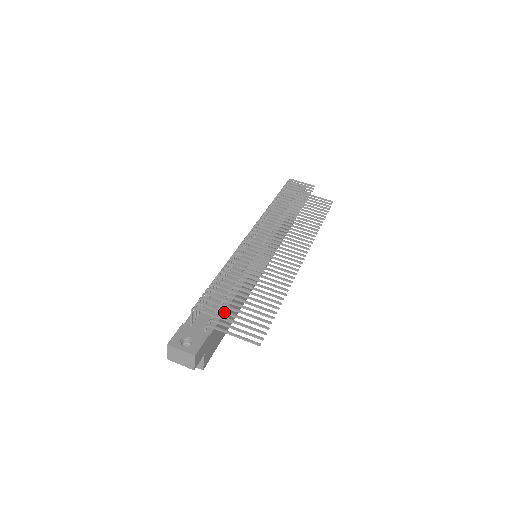
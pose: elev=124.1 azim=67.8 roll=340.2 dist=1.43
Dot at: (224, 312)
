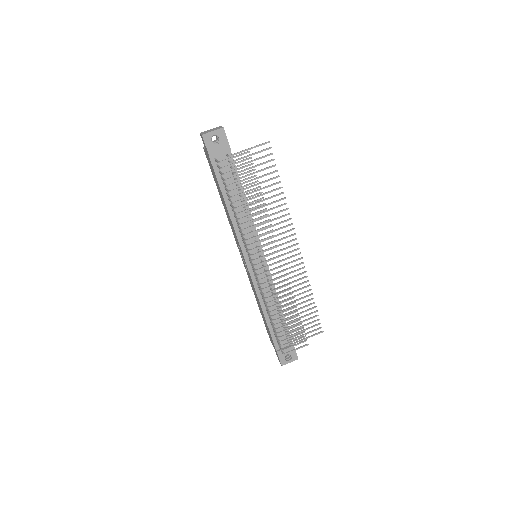
Dot at: occluded
